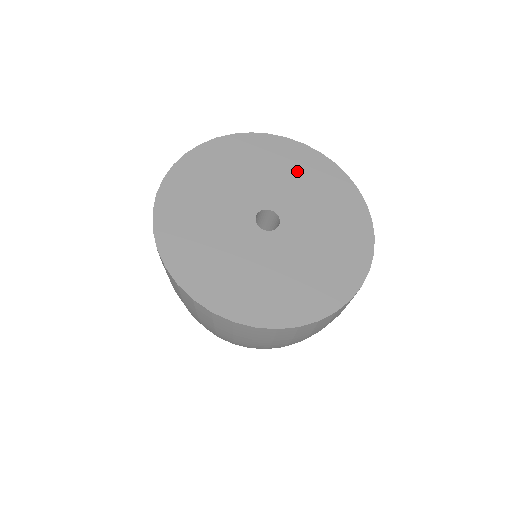
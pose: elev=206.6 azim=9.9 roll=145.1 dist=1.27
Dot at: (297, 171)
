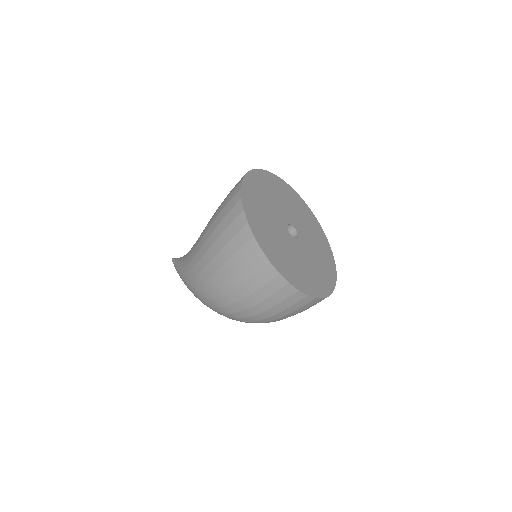
Dot at: (312, 229)
